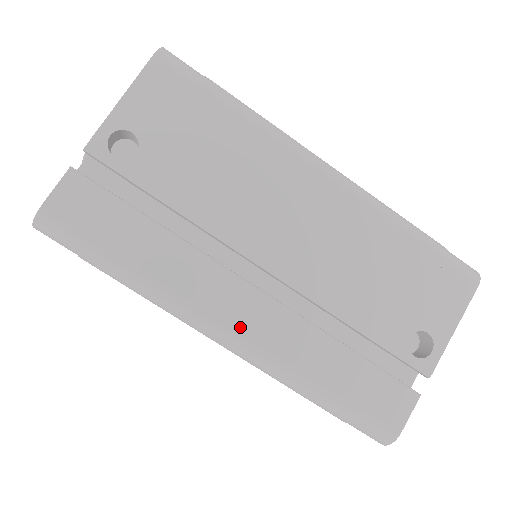
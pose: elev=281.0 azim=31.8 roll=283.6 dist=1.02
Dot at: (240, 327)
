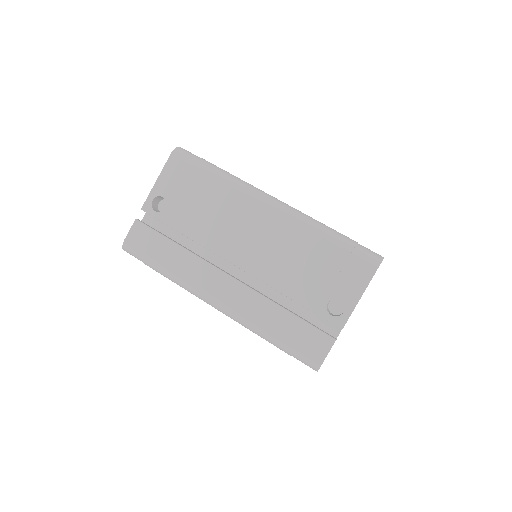
Dot at: (221, 298)
